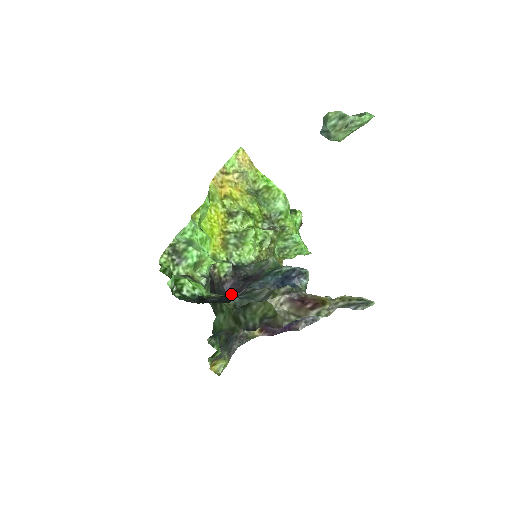
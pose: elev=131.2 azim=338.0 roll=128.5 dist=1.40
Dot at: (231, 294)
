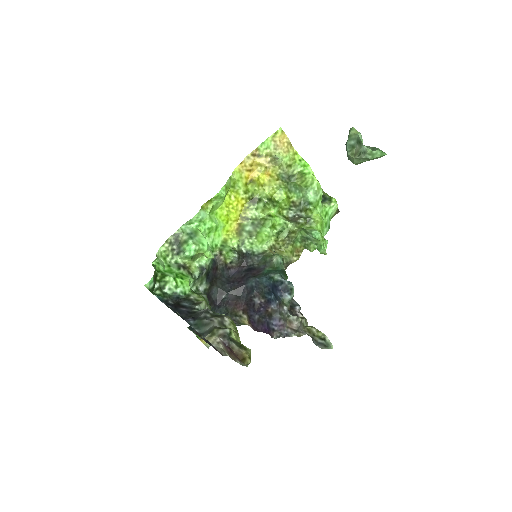
Dot at: (232, 281)
